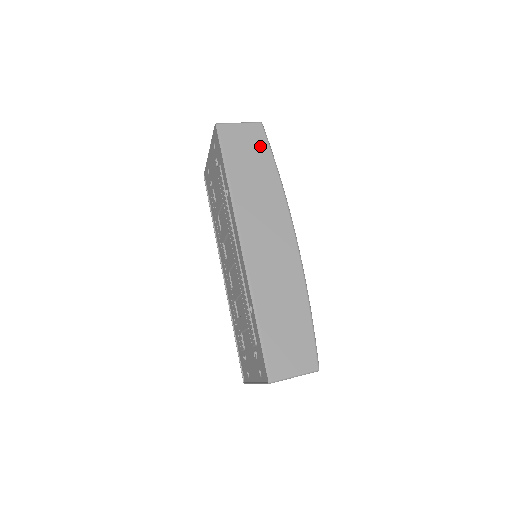
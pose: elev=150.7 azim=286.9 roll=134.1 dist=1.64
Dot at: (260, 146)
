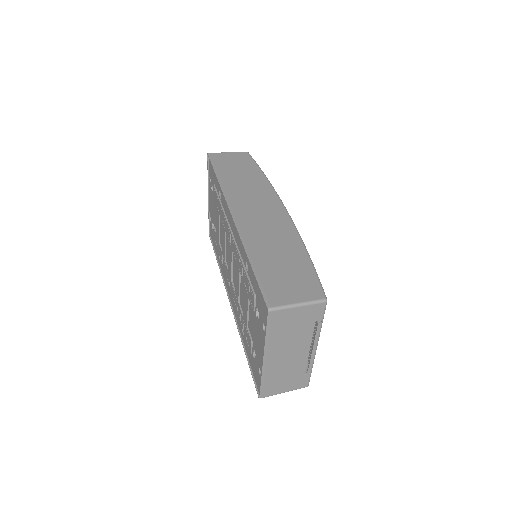
Dot at: (247, 162)
